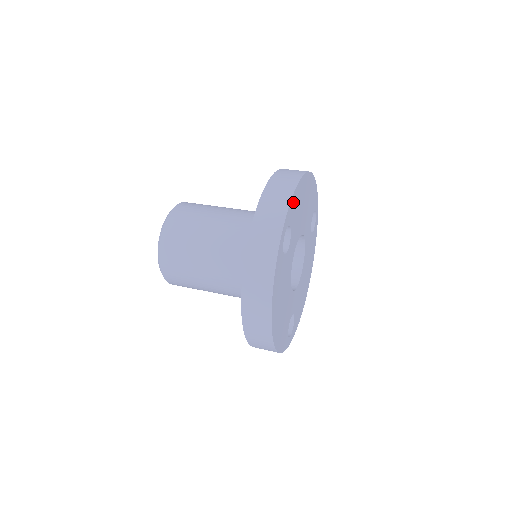
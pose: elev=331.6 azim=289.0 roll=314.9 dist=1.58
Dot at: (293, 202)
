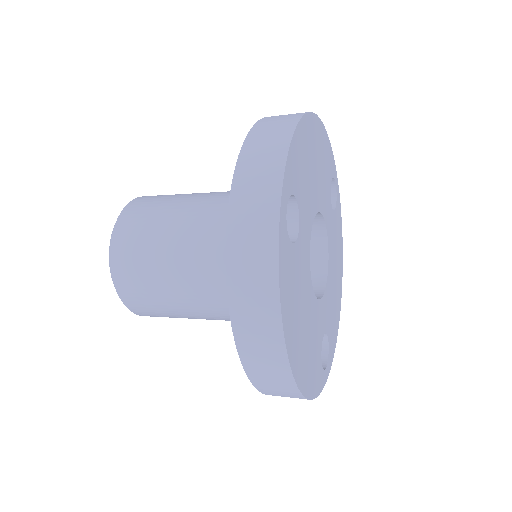
Dot at: (293, 155)
